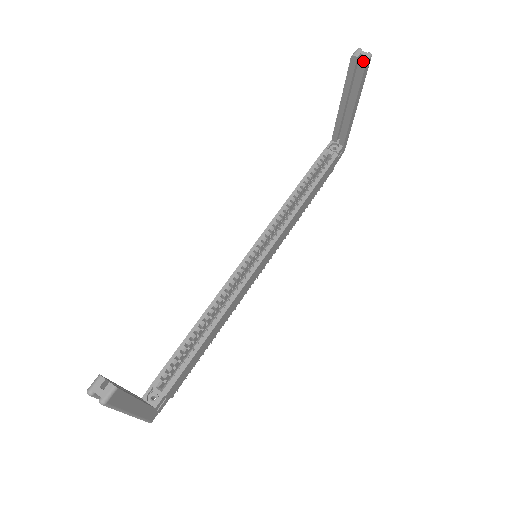
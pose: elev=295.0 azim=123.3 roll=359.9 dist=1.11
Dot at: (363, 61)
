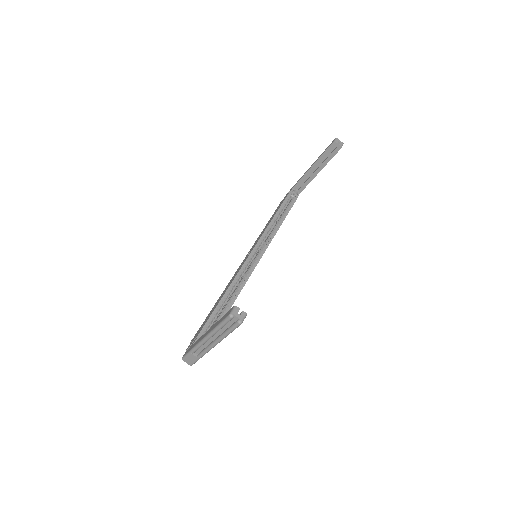
Dot at: (340, 146)
